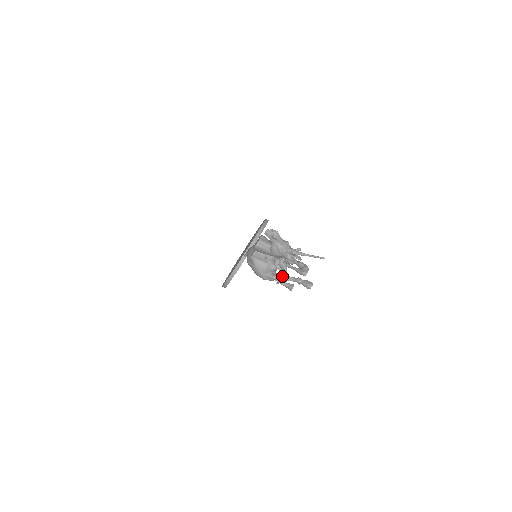
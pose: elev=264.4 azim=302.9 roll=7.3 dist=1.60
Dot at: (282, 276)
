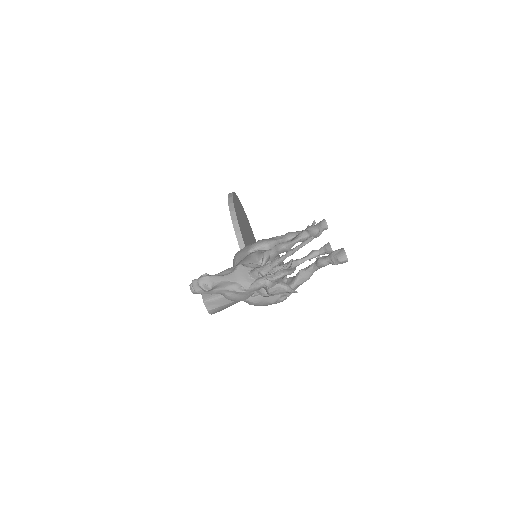
Dot at: (297, 277)
